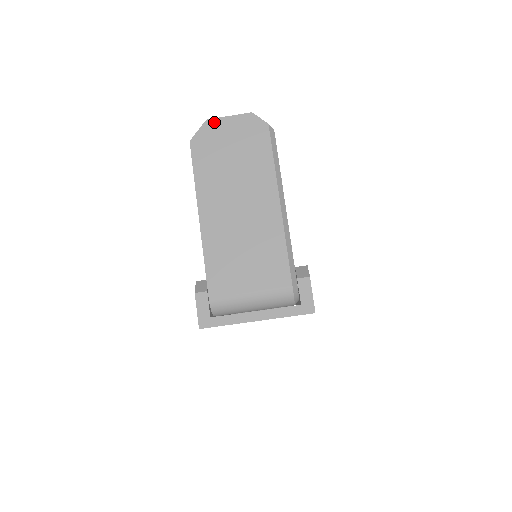
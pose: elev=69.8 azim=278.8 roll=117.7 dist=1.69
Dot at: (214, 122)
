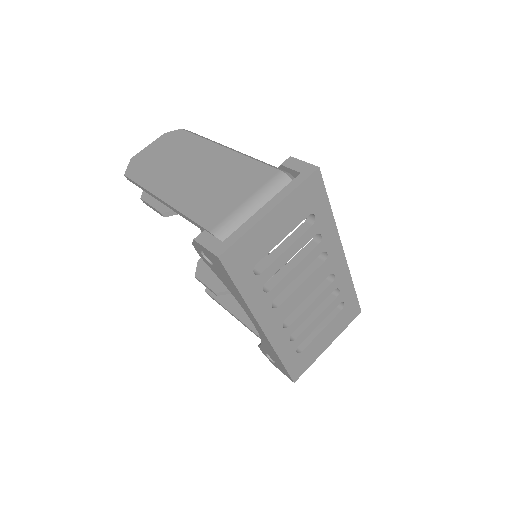
Dot at: (138, 155)
